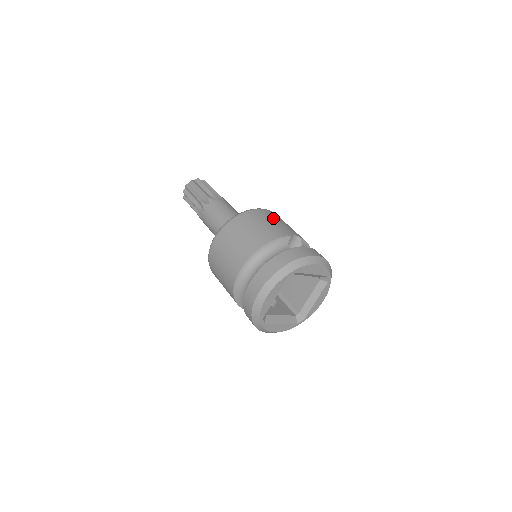
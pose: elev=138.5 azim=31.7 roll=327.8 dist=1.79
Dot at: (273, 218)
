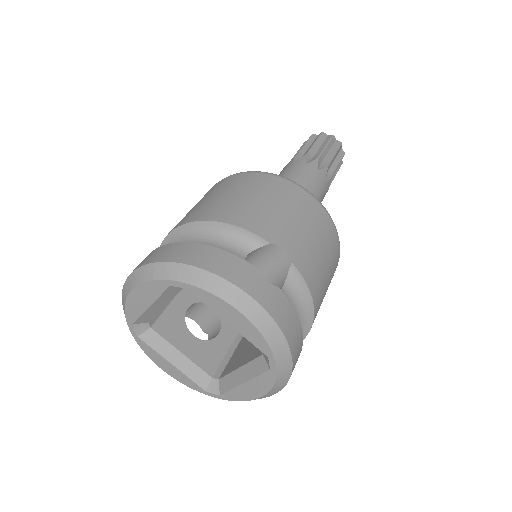
Dot at: (295, 208)
